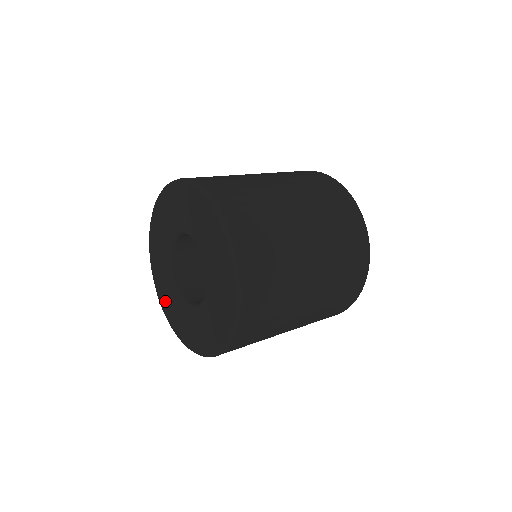
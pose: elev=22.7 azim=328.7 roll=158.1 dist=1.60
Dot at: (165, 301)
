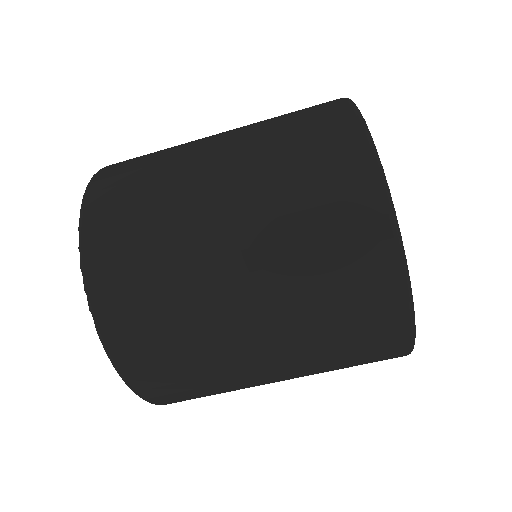
Dot at: occluded
